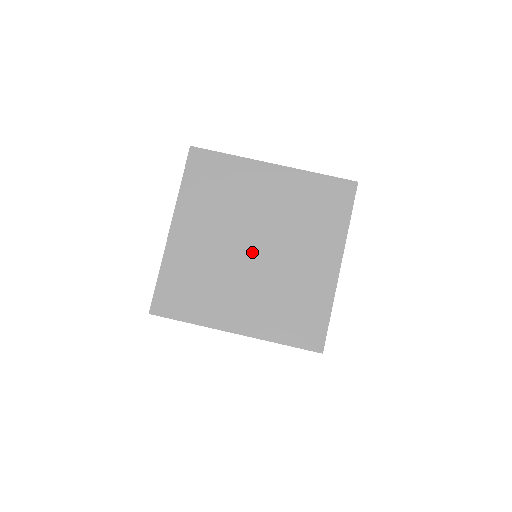
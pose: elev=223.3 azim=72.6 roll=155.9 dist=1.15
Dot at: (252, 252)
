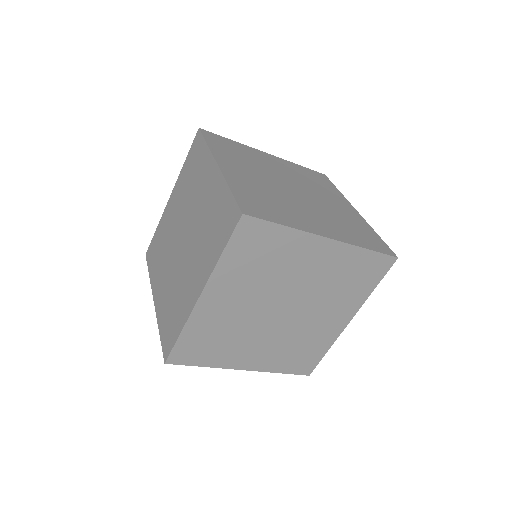
Dot at: (278, 314)
